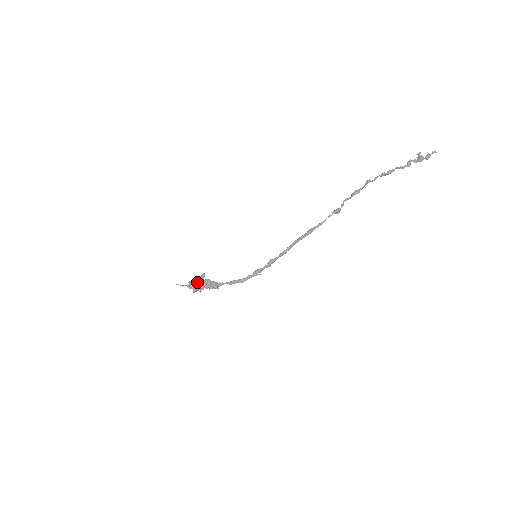
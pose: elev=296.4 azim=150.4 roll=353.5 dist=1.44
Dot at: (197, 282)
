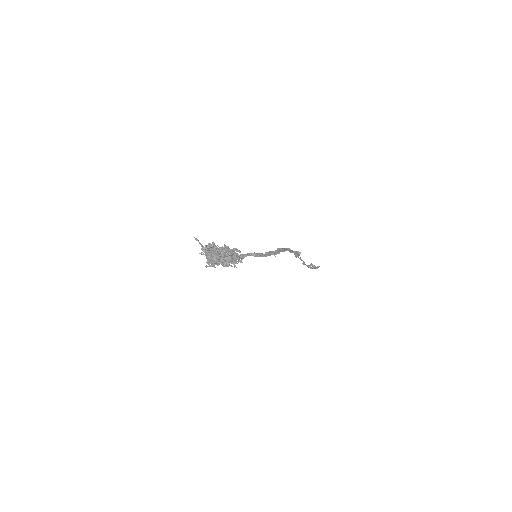
Dot at: (215, 245)
